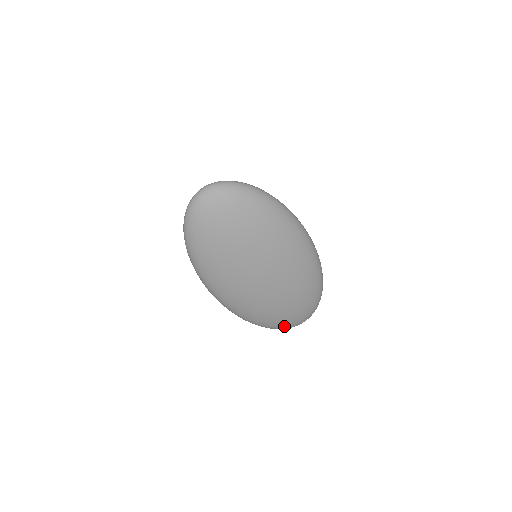
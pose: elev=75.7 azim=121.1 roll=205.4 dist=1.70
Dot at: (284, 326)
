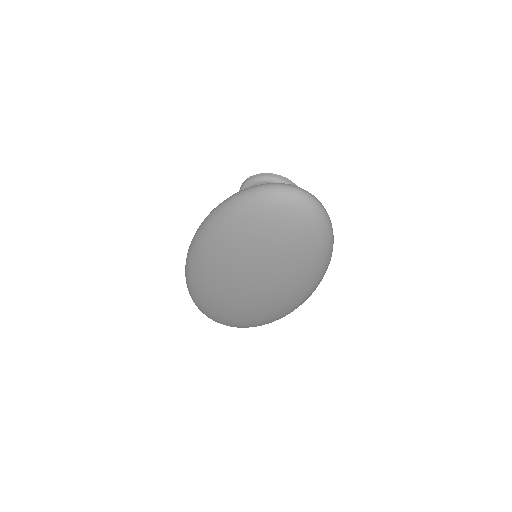
Dot at: (209, 316)
